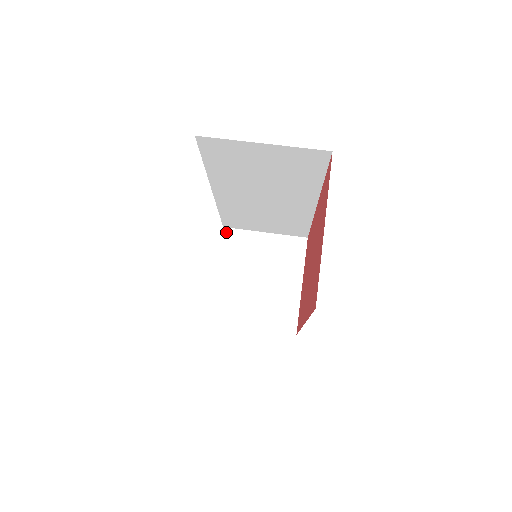
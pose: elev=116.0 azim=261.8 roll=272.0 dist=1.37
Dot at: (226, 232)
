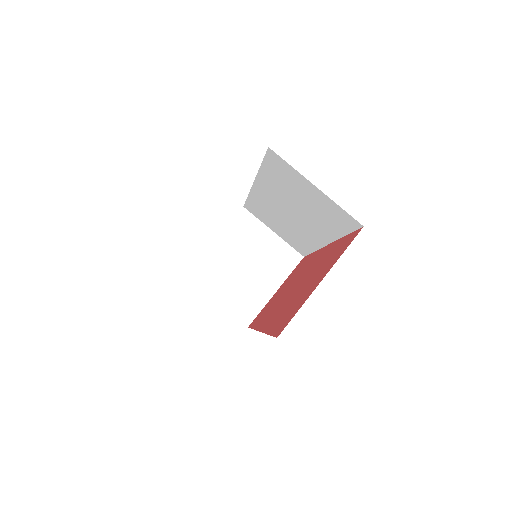
Dot at: (243, 212)
